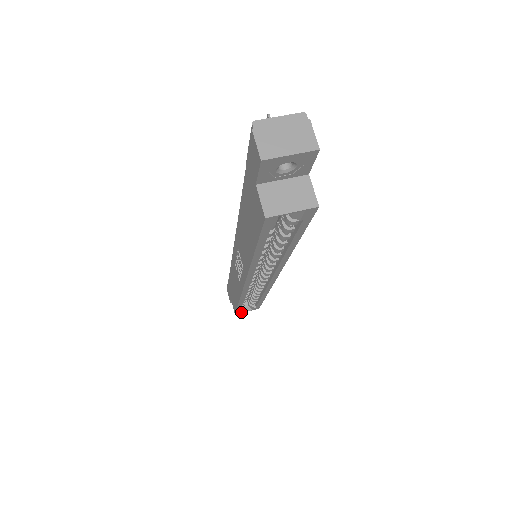
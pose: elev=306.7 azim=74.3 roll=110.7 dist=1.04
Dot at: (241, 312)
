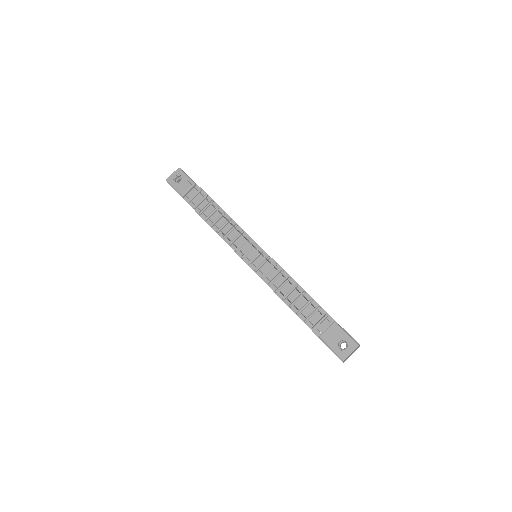
Dot at: occluded
